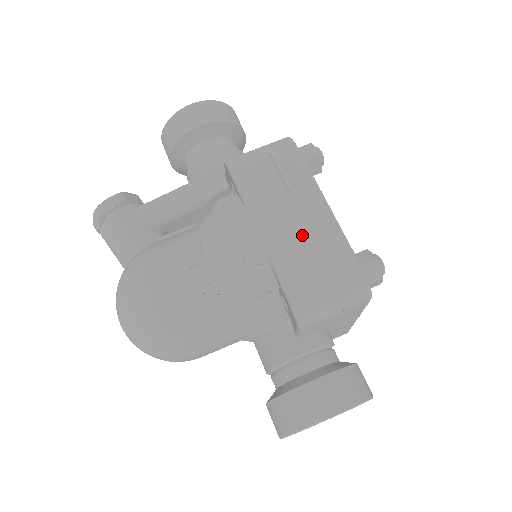
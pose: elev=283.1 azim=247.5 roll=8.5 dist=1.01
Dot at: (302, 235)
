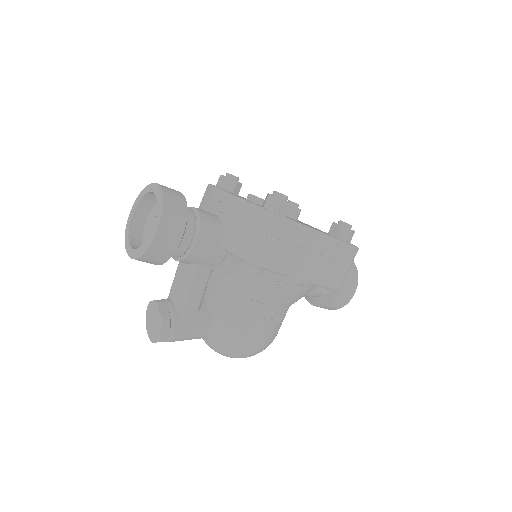
Dot at: (321, 260)
